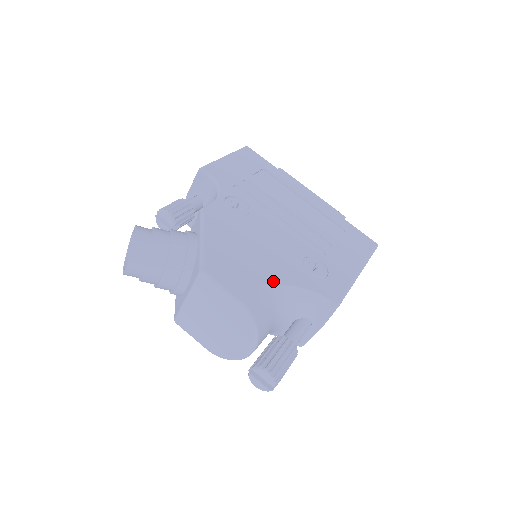
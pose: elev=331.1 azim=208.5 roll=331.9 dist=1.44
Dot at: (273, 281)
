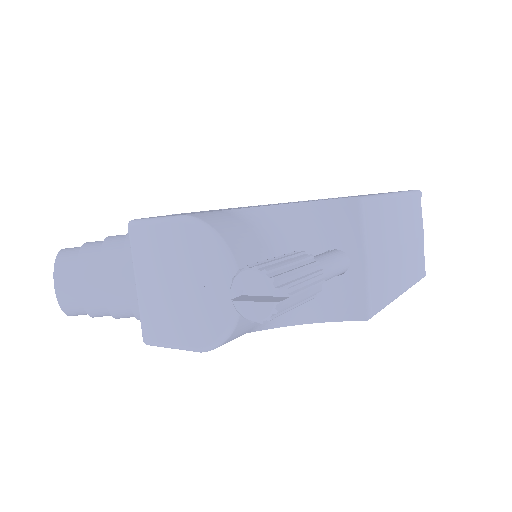
Dot at: (244, 208)
